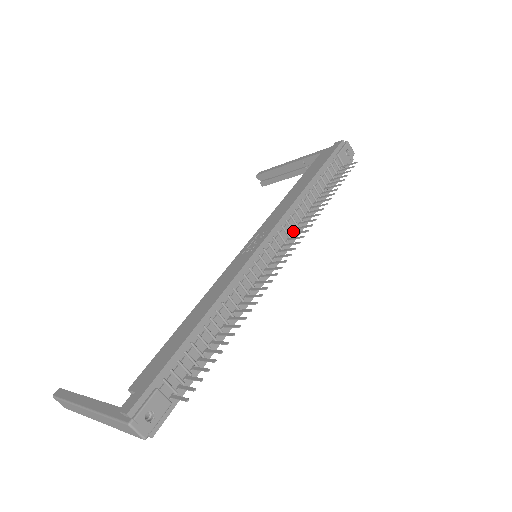
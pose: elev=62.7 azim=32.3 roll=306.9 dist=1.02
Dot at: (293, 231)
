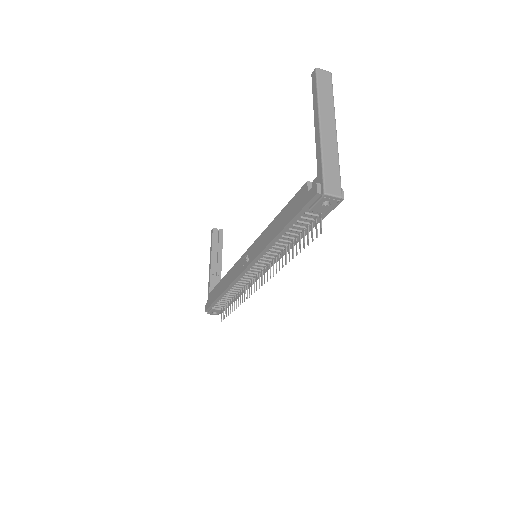
Dot at: (271, 261)
